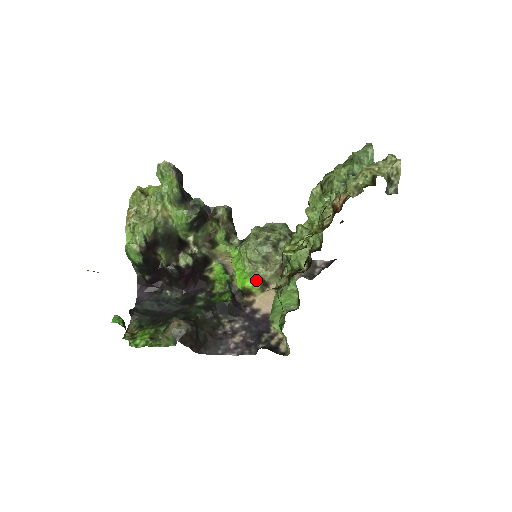
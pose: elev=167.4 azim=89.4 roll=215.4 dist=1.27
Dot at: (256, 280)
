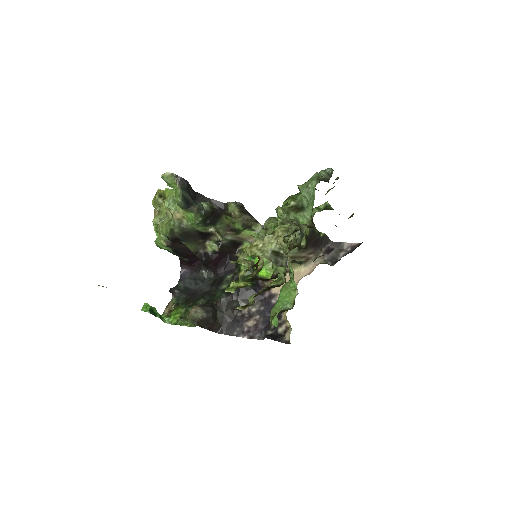
Dot at: (269, 270)
